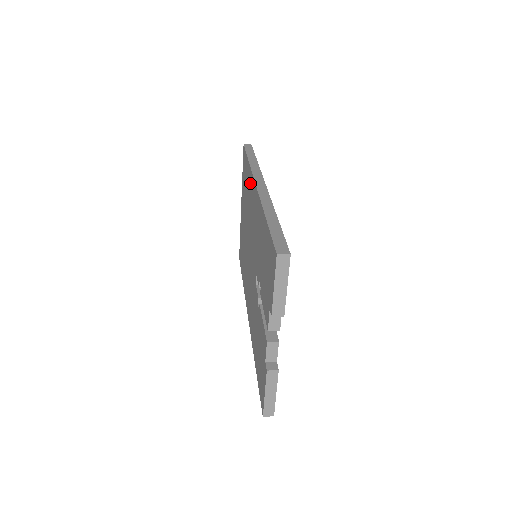
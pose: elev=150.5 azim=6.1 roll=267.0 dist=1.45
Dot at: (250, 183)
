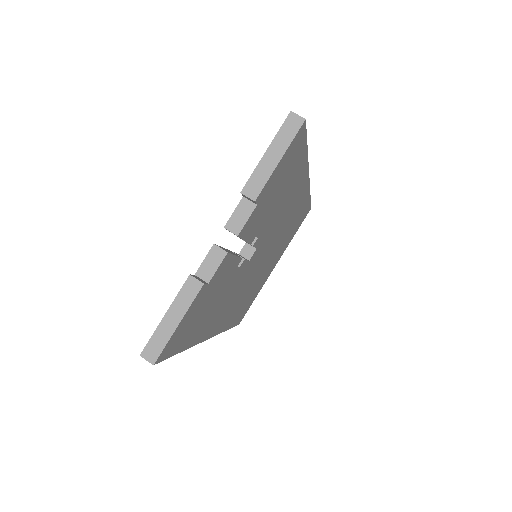
Dot at: occluded
